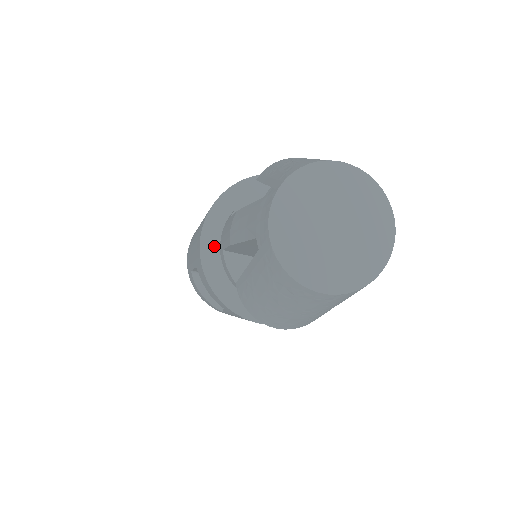
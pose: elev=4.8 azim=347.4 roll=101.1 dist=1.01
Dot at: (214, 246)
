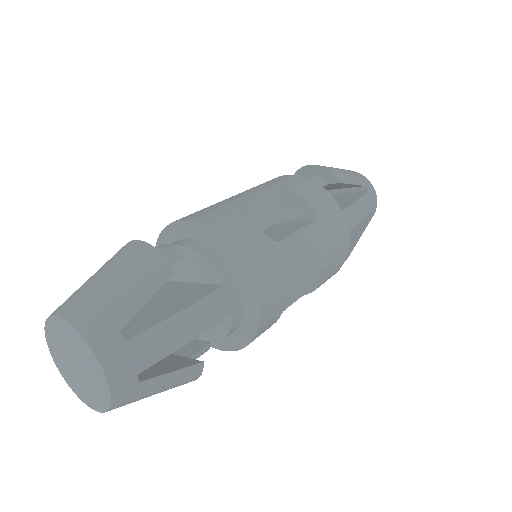
Dot at: occluded
